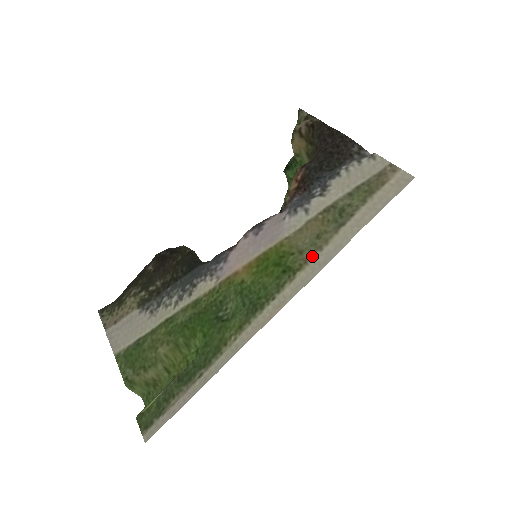
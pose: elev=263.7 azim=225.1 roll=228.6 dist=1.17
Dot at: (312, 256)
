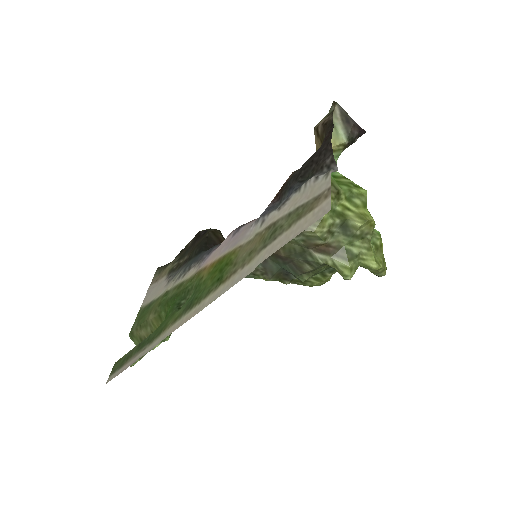
Dot at: (235, 272)
